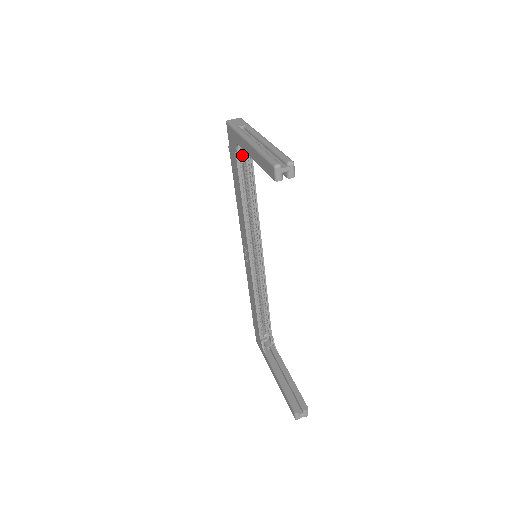
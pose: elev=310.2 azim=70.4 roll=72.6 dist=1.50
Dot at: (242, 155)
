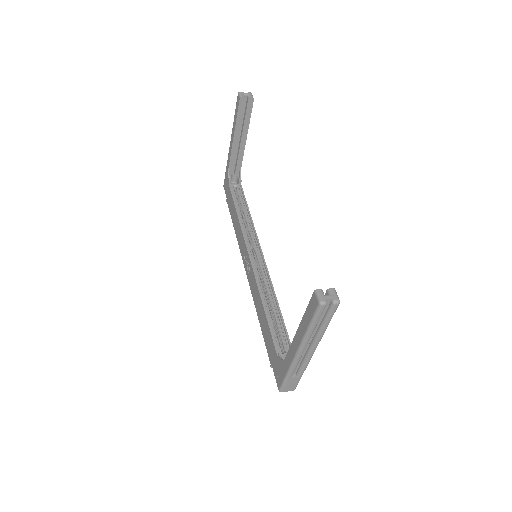
Dot at: (235, 193)
